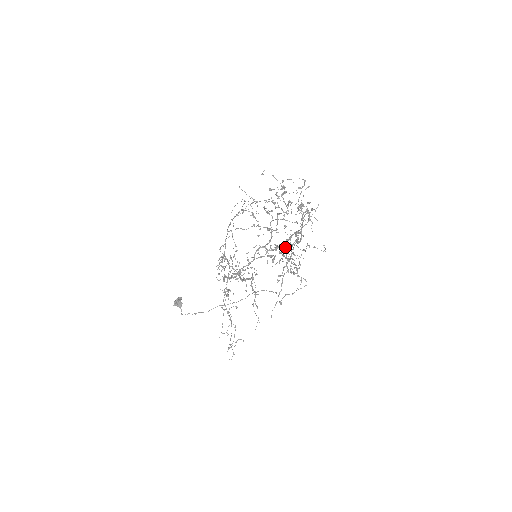
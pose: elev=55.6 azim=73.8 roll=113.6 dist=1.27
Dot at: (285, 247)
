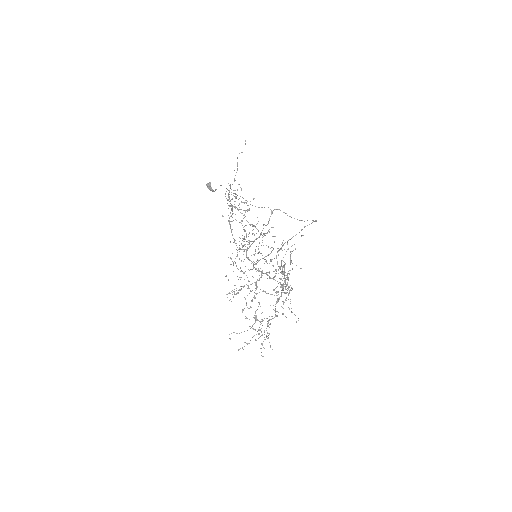
Dot at: occluded
